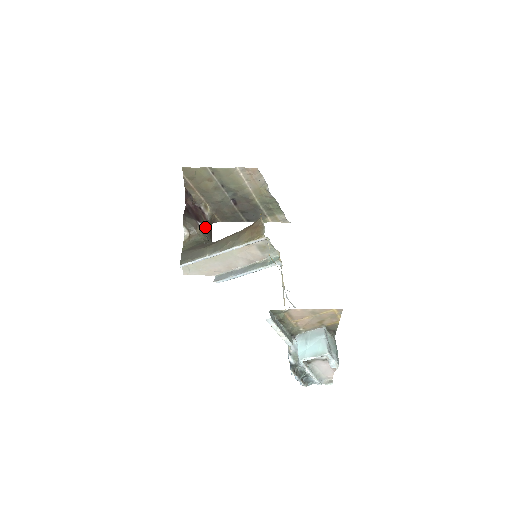
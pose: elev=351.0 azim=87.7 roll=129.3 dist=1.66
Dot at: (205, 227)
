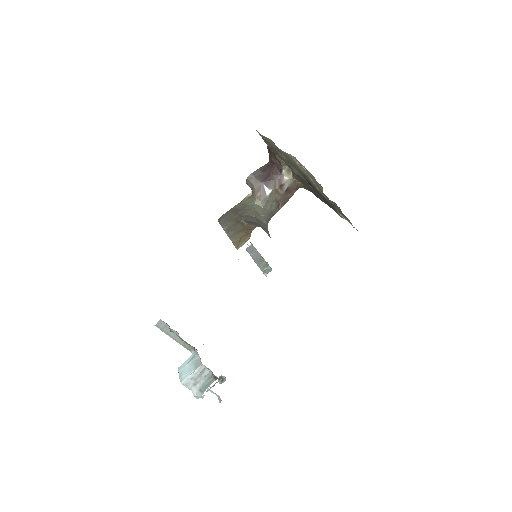
Dot at: (272, 193)
